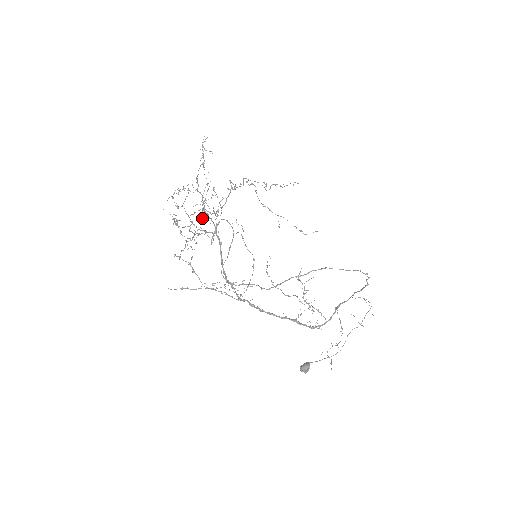
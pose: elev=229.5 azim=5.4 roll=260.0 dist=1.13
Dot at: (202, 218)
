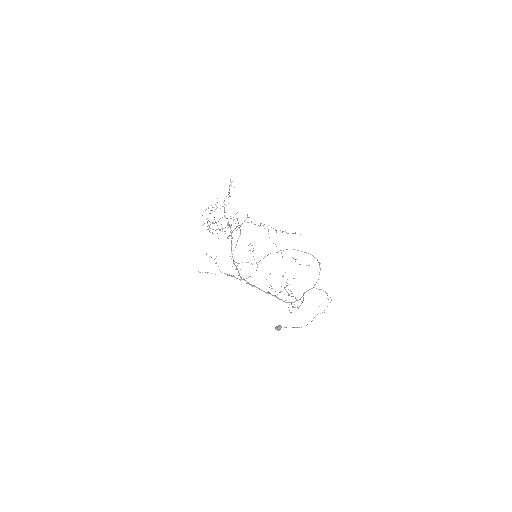
Dot at: (222, 217)
